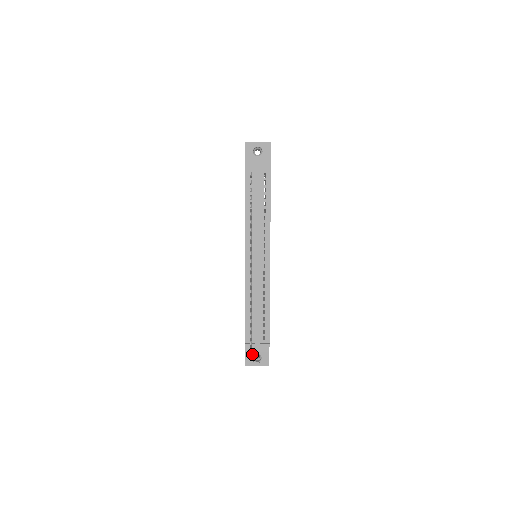
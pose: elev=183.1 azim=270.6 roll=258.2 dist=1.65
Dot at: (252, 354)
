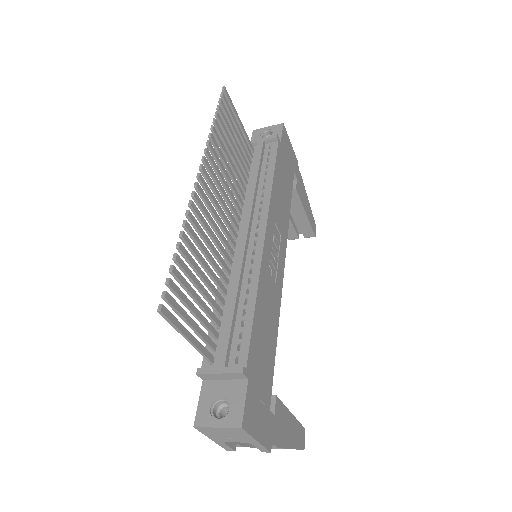
Dot at: (212, 399)
